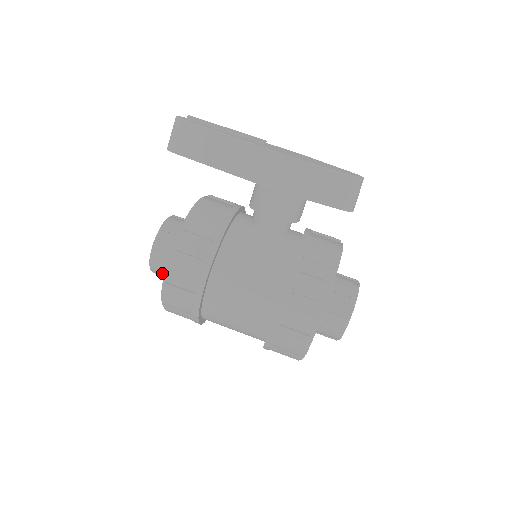
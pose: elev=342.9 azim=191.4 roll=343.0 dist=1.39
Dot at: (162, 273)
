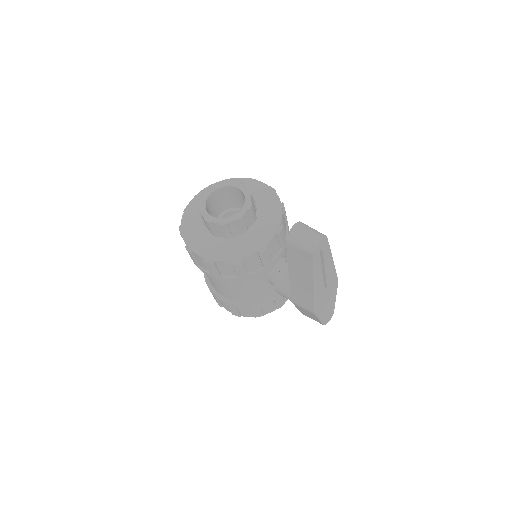
Dot at: occluded
